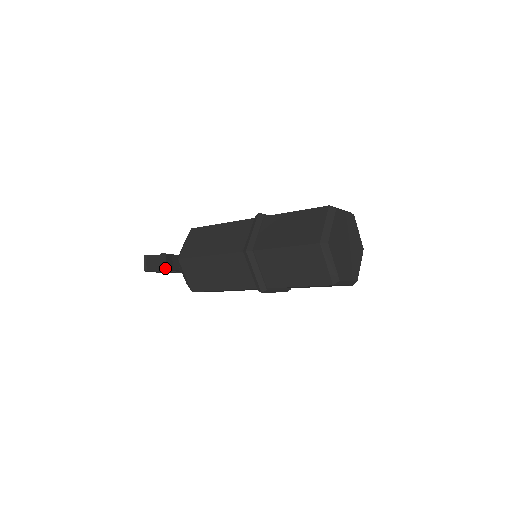
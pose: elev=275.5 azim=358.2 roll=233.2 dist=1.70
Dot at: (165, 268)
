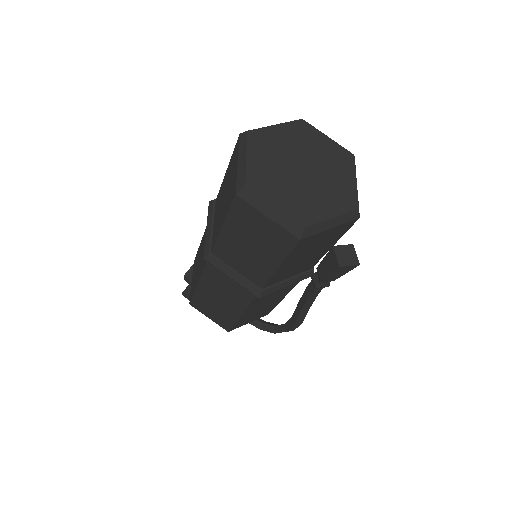
Dot at: (190, 282)
